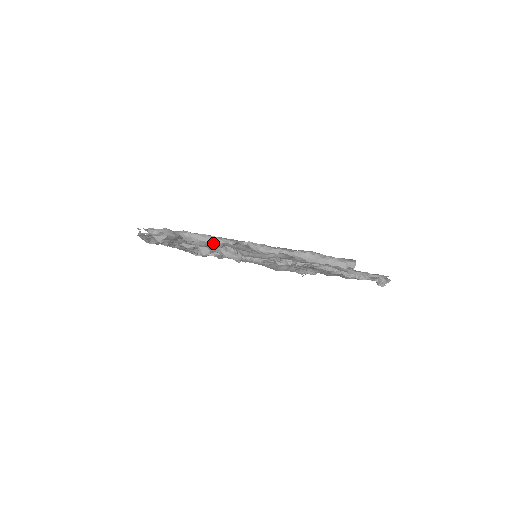
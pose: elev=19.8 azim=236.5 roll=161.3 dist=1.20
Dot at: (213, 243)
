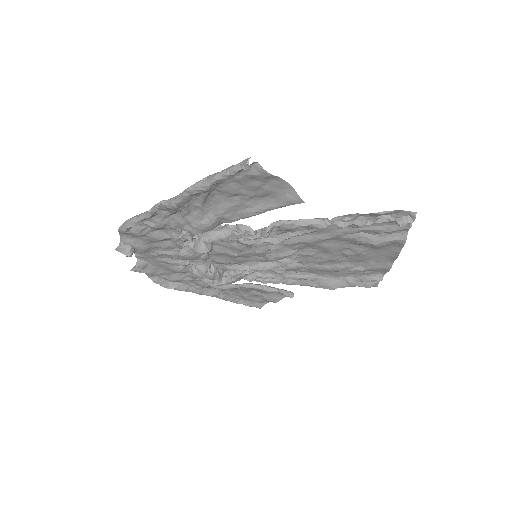
Dot at: (139, 220)
